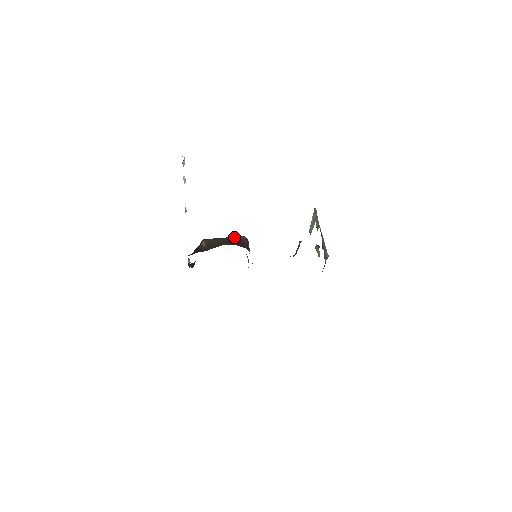
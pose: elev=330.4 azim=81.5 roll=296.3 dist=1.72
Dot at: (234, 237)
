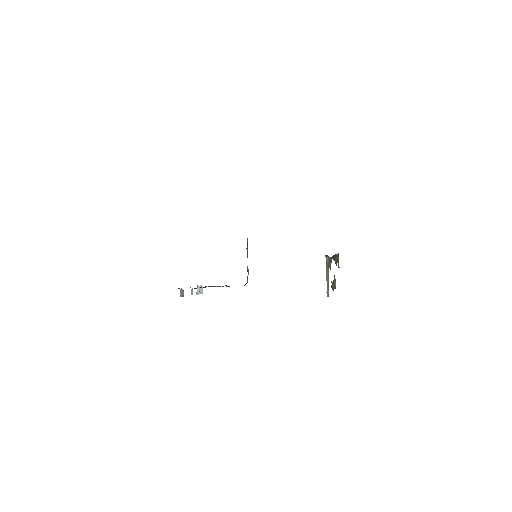
Dot at: occluded
